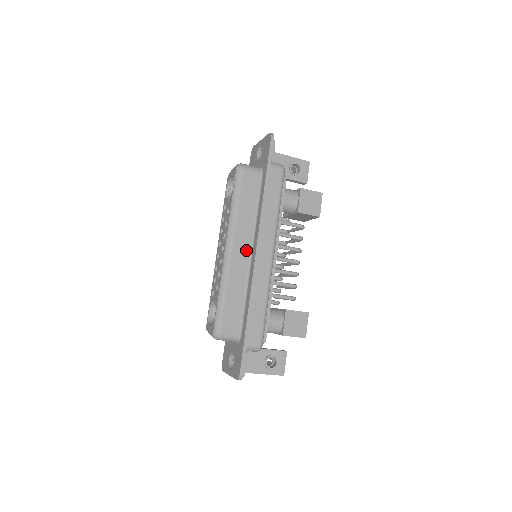
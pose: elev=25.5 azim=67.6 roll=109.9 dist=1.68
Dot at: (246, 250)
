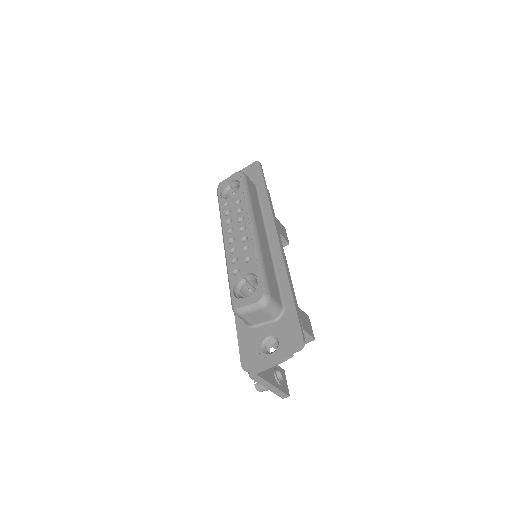
Dot at: (264, 235)
